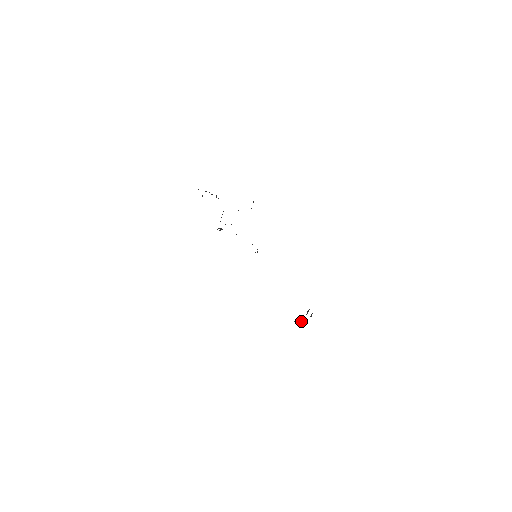
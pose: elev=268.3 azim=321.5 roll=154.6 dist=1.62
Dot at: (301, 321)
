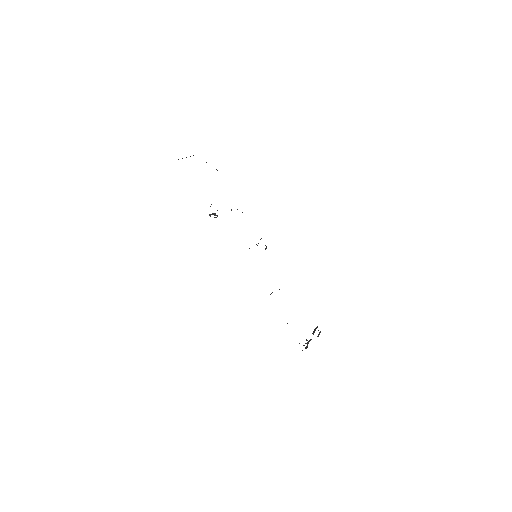
Dot at: (307, 343)
